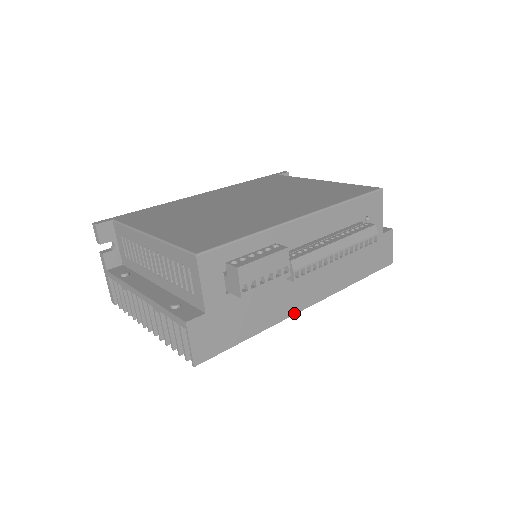
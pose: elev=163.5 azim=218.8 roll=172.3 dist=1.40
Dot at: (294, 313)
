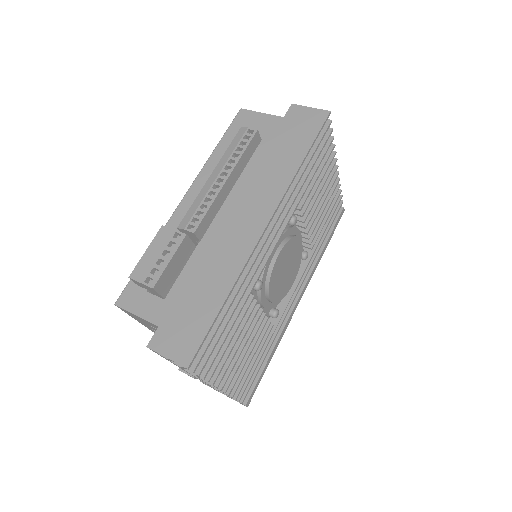
Dot at: (254, 246)
